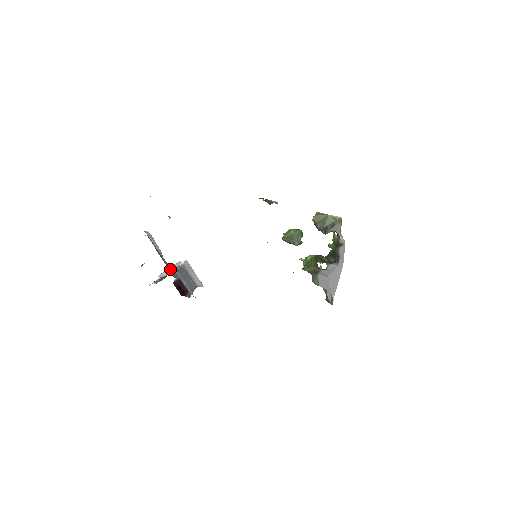
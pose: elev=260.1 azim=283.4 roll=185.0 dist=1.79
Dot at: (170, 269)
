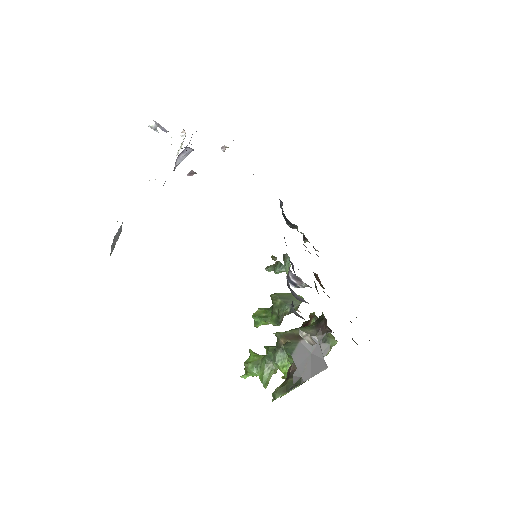
Dot at: occluded
